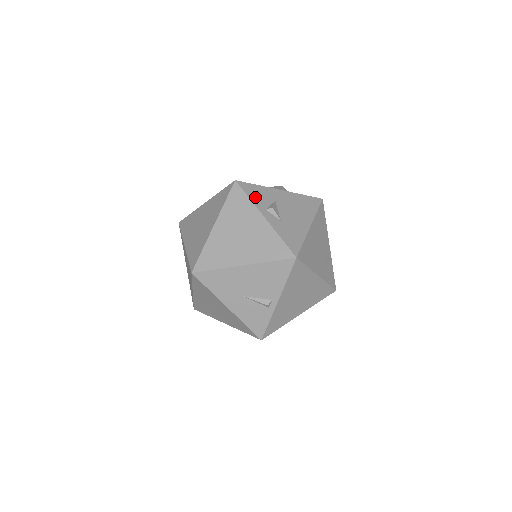
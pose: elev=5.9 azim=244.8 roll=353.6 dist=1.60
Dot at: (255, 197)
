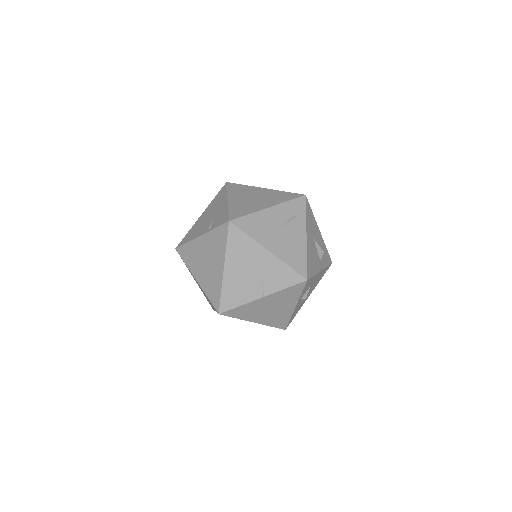
Dot at: occluded
